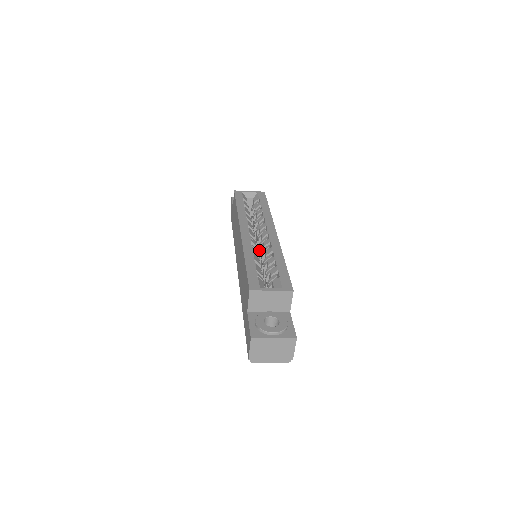
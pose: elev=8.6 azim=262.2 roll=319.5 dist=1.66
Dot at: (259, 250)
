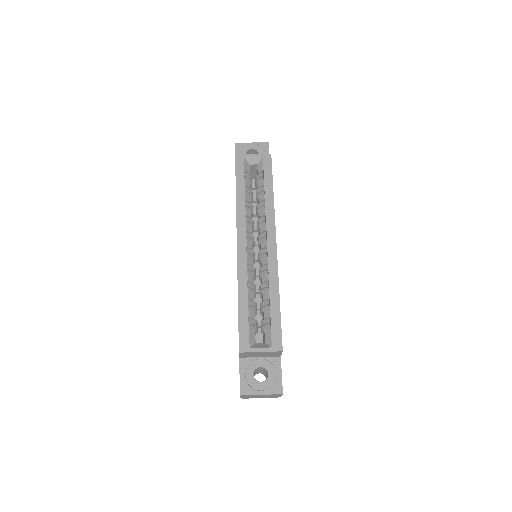
Dot at: occluded
